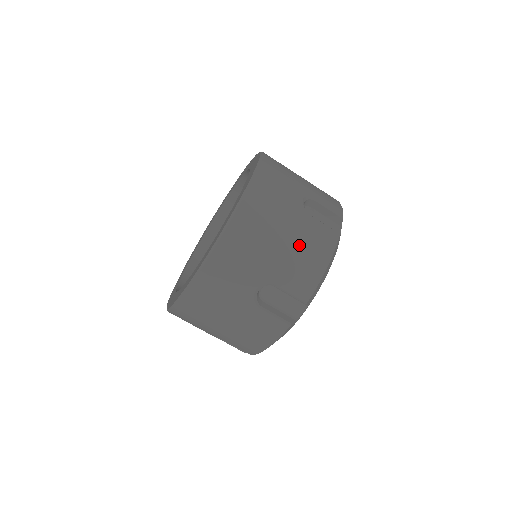
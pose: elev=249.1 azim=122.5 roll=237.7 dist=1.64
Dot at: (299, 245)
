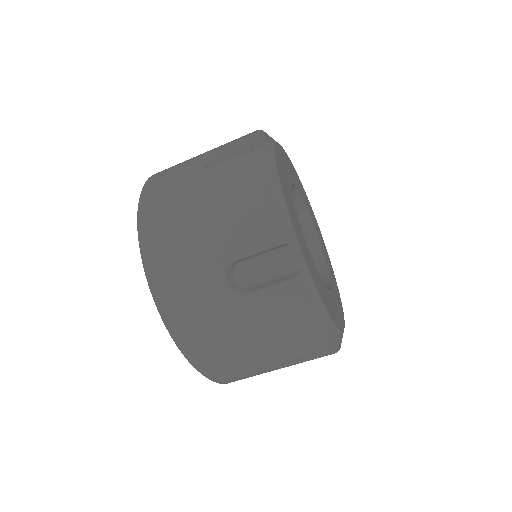
Dot at: (268, 335)
